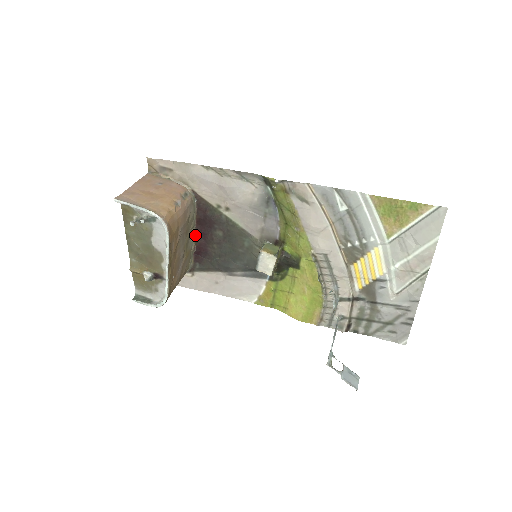
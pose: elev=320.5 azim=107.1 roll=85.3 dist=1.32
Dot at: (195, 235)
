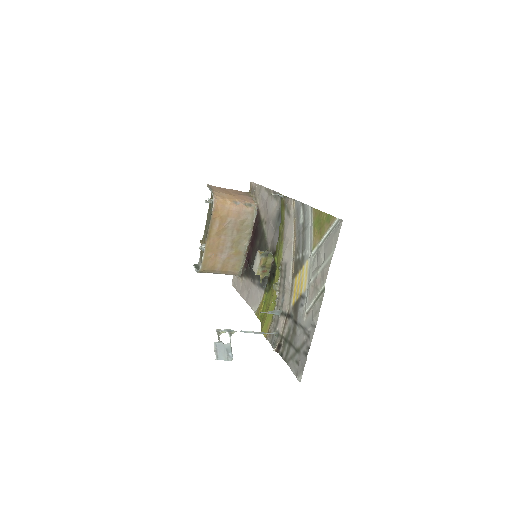
Dot at: (250, 243)
